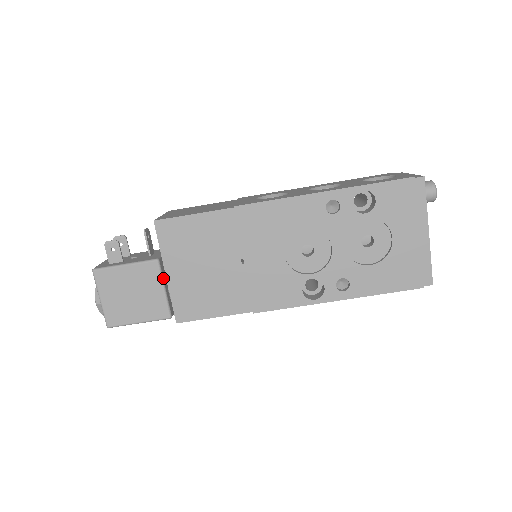
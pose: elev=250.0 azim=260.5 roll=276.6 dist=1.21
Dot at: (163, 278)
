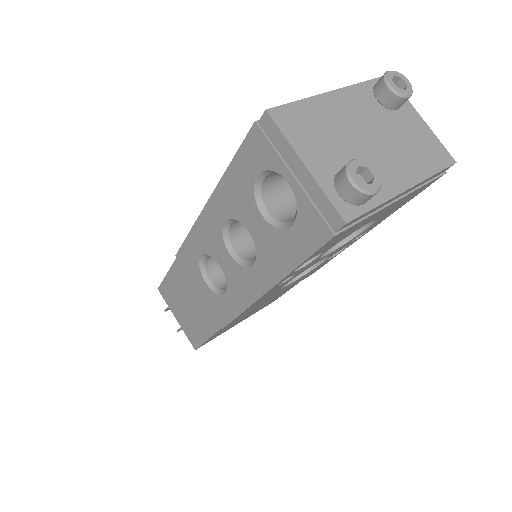
Dot at: occluded
